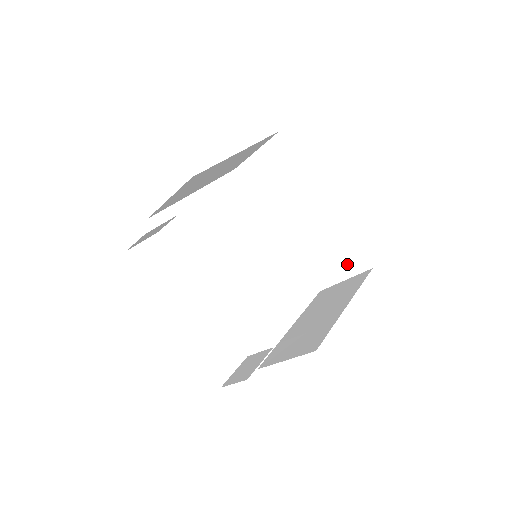
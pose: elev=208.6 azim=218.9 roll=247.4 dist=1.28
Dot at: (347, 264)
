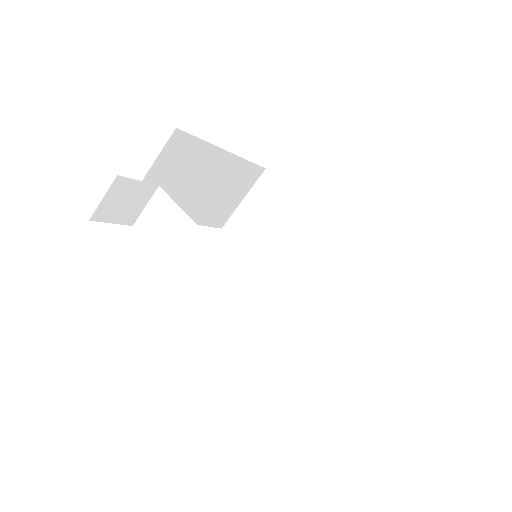
Dot at: (369, 295)
